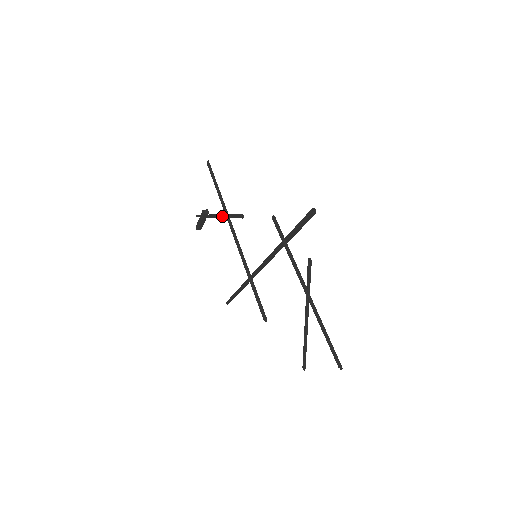
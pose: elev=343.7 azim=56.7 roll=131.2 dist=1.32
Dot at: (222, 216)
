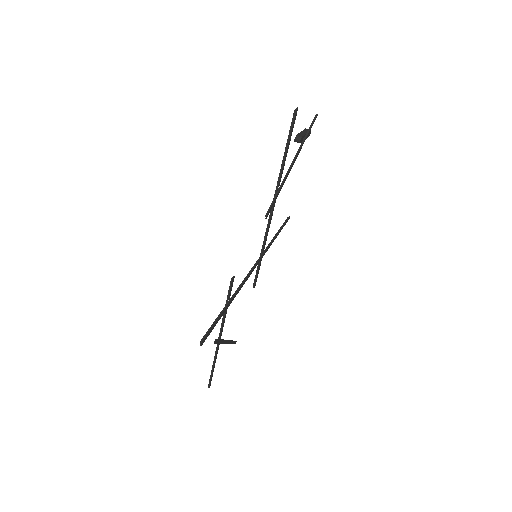
Dot at: (287, 174)
